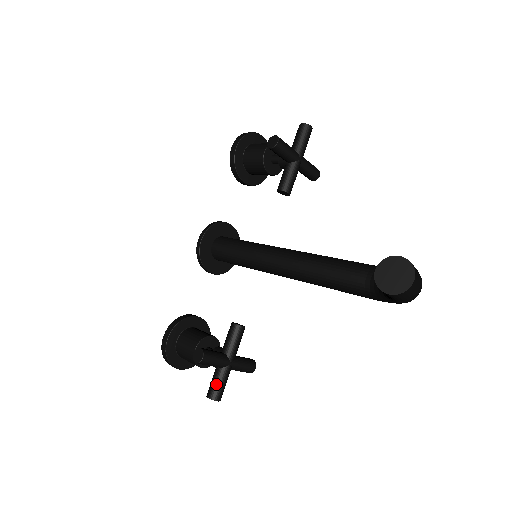
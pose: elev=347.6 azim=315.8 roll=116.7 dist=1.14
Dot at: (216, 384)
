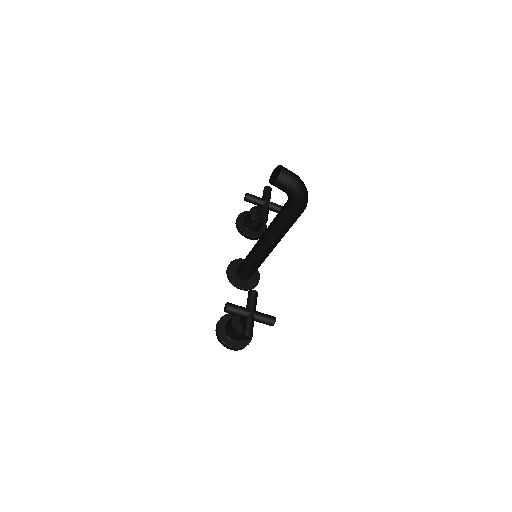
Dot at: (245, 326)
